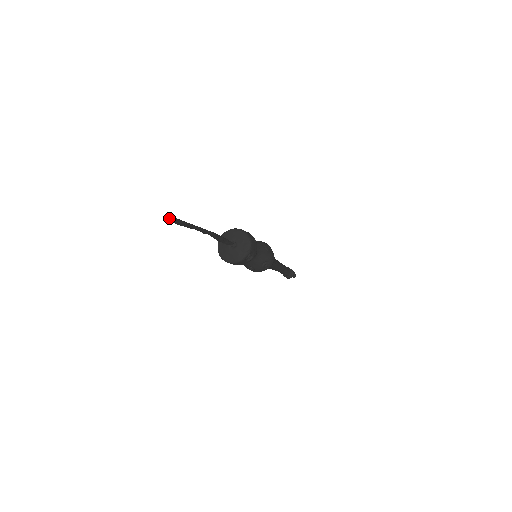
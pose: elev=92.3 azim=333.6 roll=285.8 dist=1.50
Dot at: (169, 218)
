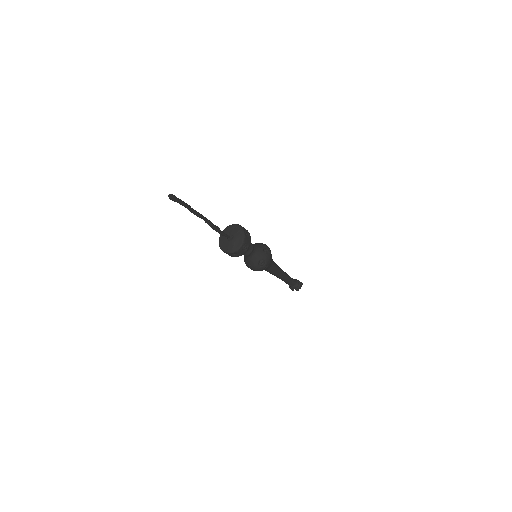
Dot at: (169, 194)
